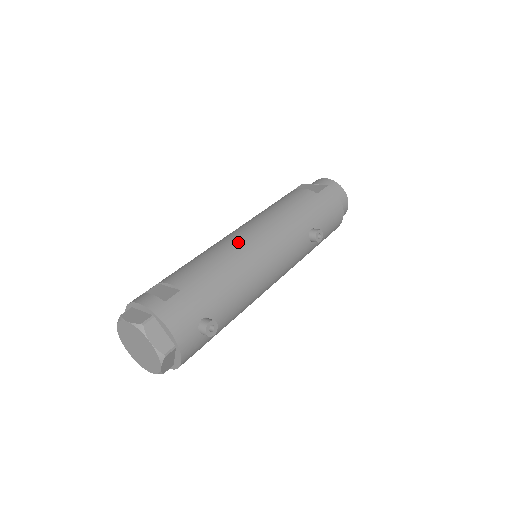
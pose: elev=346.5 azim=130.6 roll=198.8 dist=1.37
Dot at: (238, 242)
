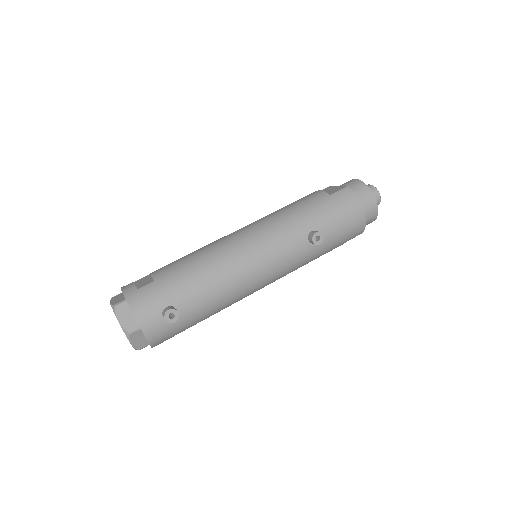
Dot at: (224, 242)
